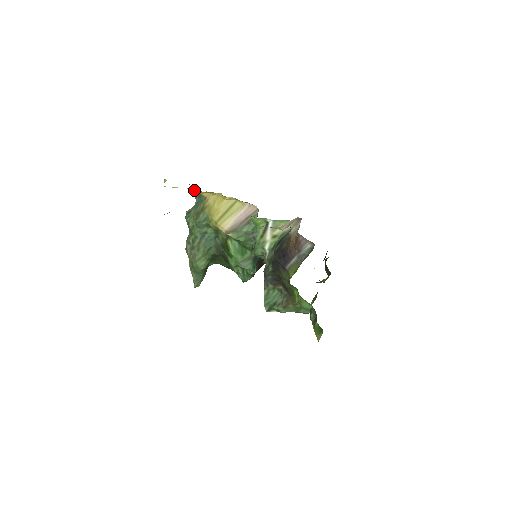
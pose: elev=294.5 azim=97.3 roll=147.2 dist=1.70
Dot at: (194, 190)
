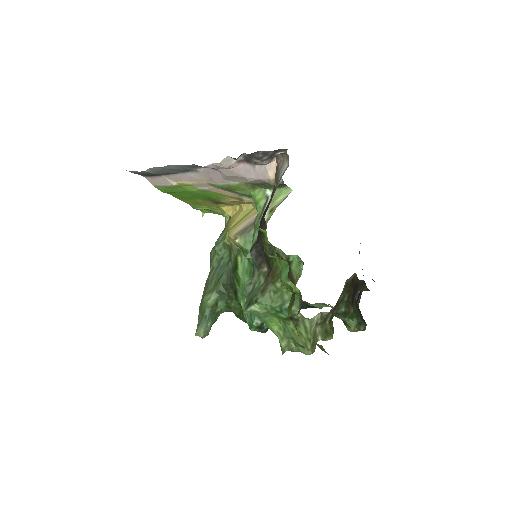
Dot at: (225, 221)
